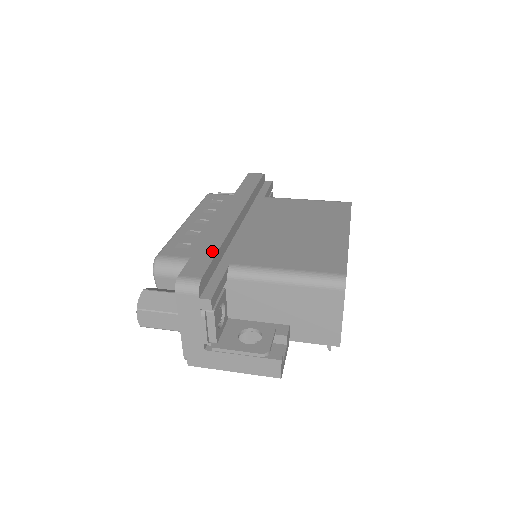
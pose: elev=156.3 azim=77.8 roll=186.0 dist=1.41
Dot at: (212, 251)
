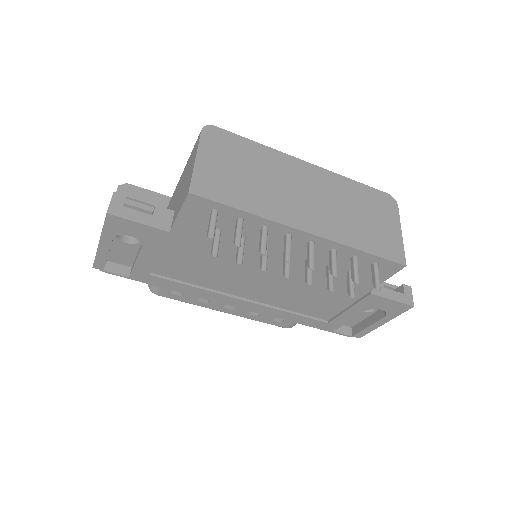
Dot at: occluded
